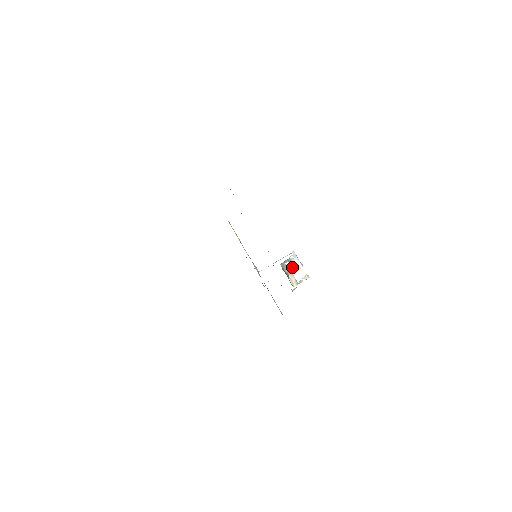
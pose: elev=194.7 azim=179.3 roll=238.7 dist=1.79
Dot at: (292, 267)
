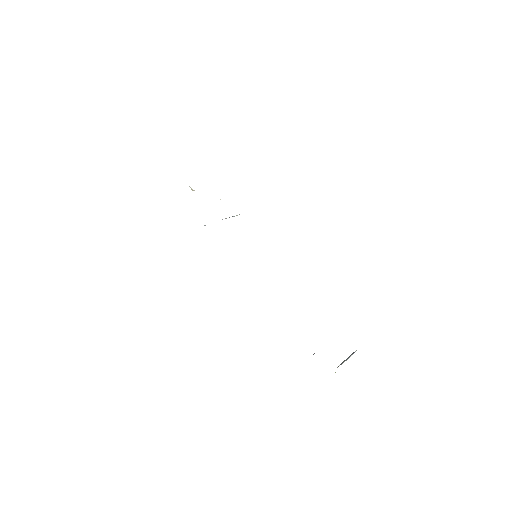
Dot at: (346, 360)
